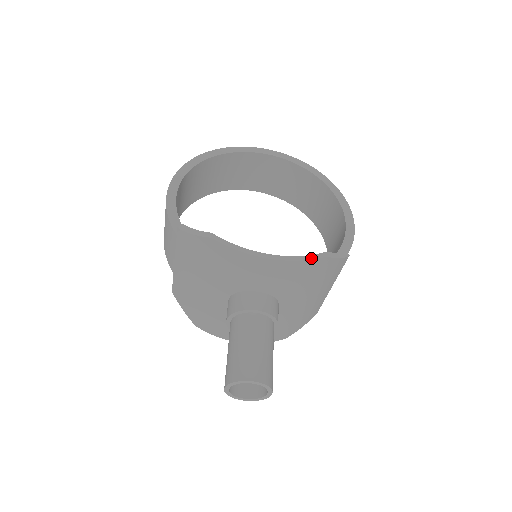
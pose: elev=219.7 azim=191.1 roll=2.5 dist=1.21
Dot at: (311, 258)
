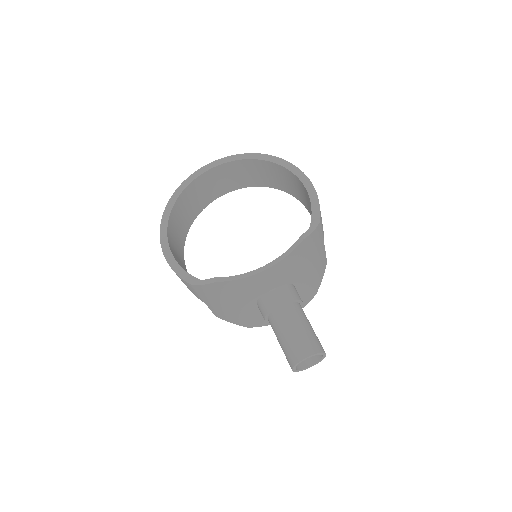
Dot at: (293, 249)
